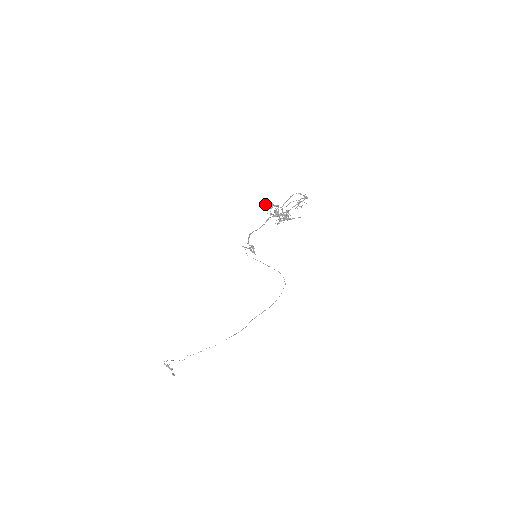
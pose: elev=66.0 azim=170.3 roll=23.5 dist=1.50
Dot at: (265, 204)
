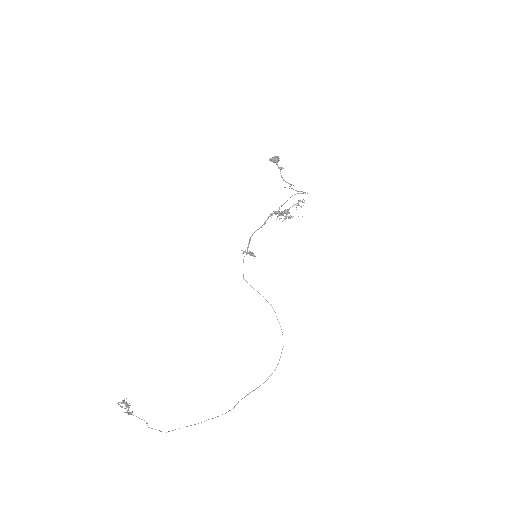
Dot at: (272, 157)
